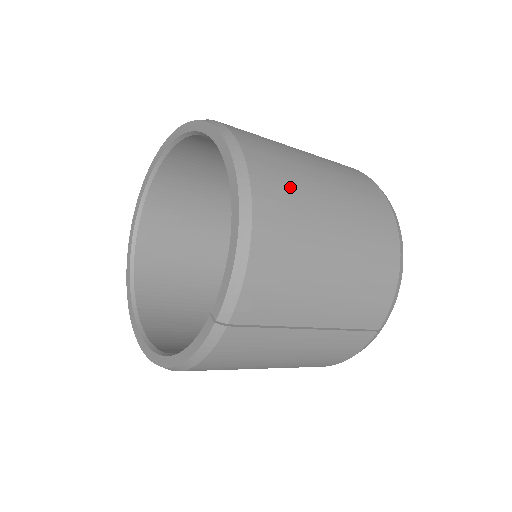
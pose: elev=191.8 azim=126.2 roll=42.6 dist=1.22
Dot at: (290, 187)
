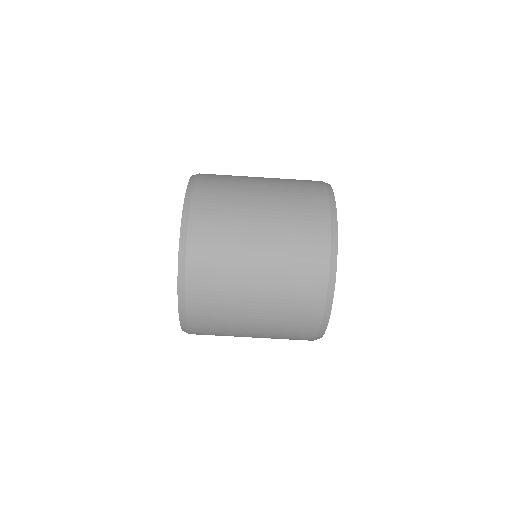
Dot at: occluded
